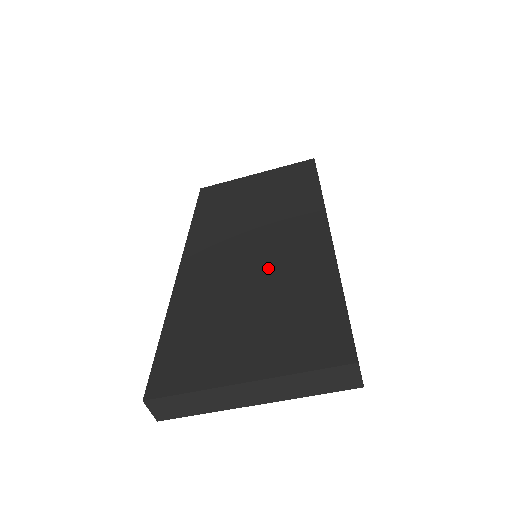
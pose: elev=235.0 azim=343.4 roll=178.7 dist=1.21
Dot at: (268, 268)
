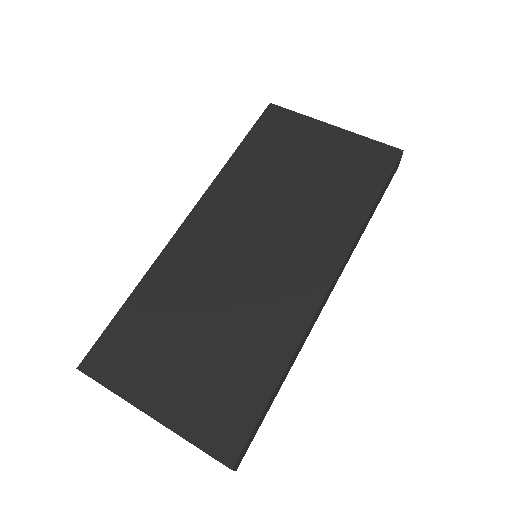
Dot at: (246, 296)
